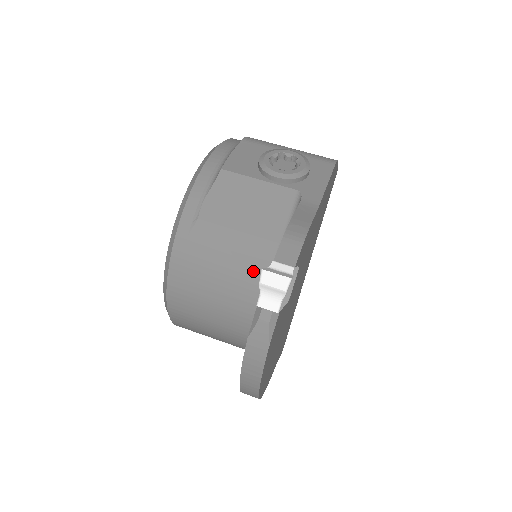
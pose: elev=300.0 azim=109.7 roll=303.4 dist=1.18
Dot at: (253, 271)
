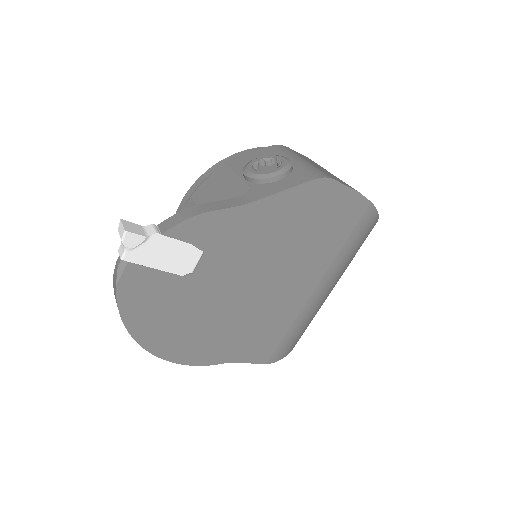
Dot at: occluded
